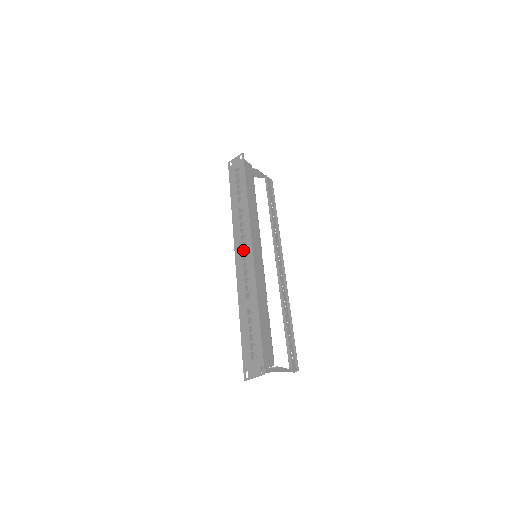
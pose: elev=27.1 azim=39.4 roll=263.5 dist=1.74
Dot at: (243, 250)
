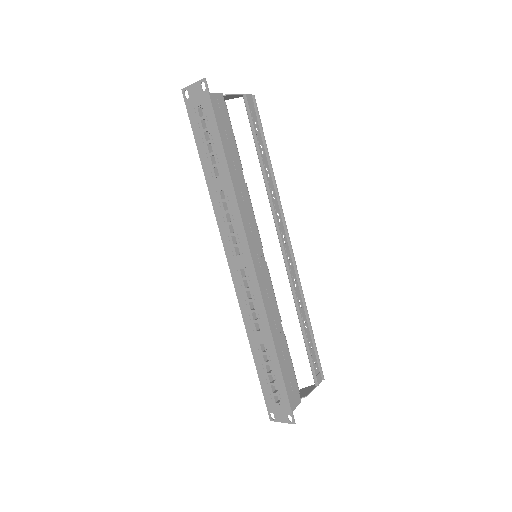
Dot at: (239, 261)
